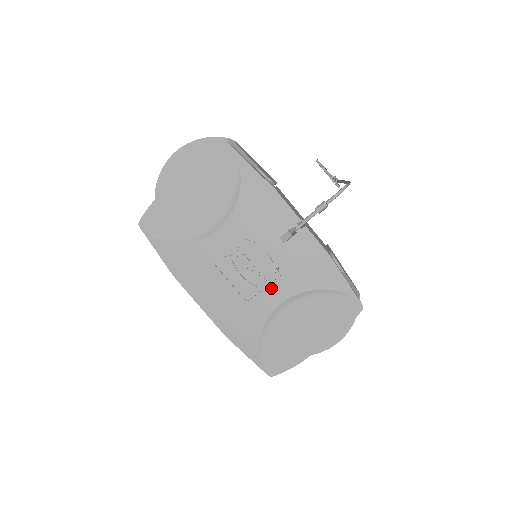
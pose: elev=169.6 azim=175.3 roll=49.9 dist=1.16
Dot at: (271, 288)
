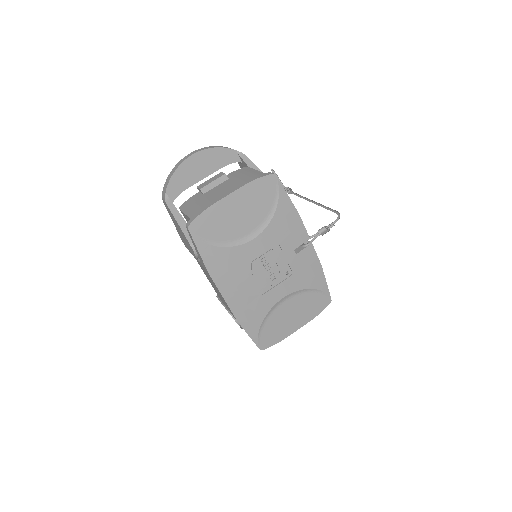
Dot at: (280, 286)
